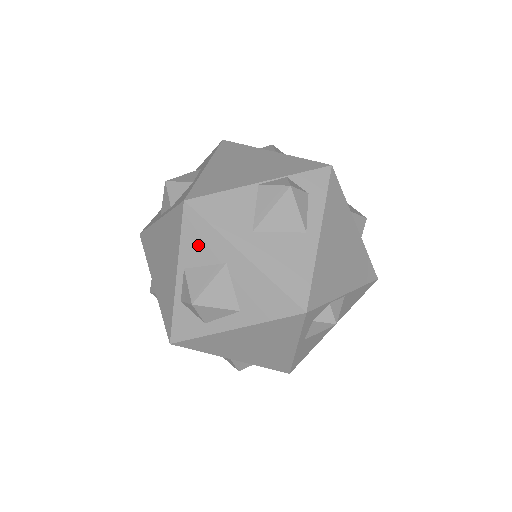
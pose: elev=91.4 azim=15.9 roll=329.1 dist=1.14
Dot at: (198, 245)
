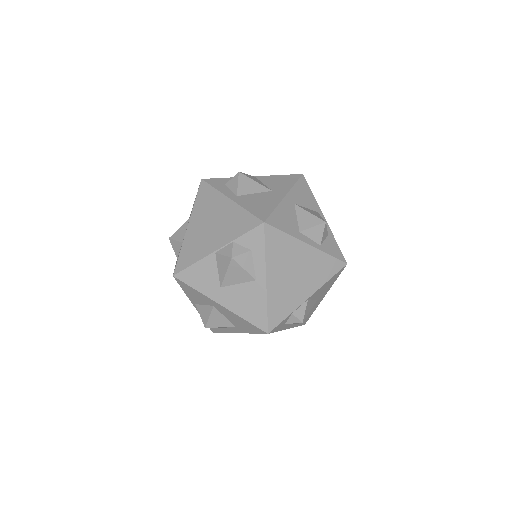
Dot at: (194, 296)
